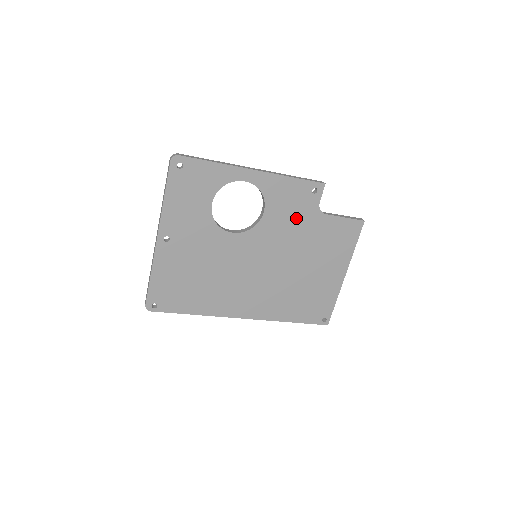
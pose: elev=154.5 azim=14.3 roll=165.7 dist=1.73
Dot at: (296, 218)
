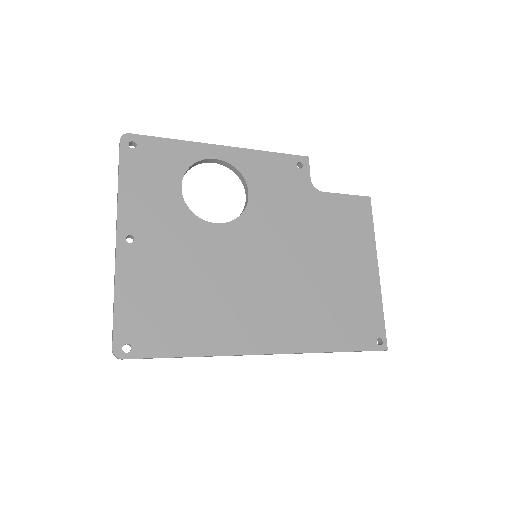
Dot at: (290, 199)
